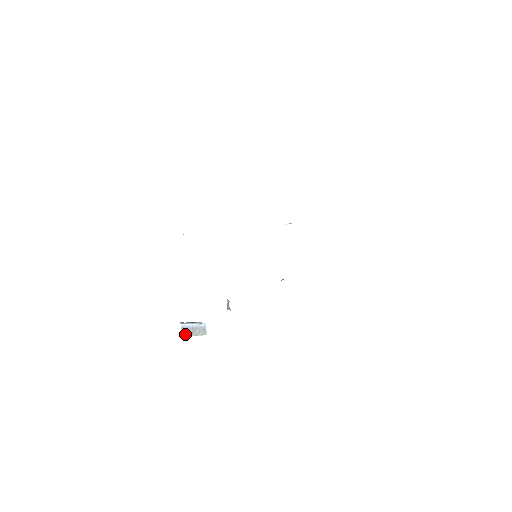
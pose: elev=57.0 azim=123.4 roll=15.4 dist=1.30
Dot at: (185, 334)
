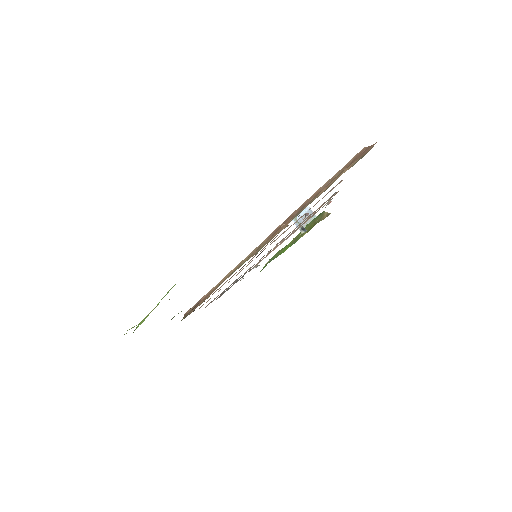
Dot at: occluded
